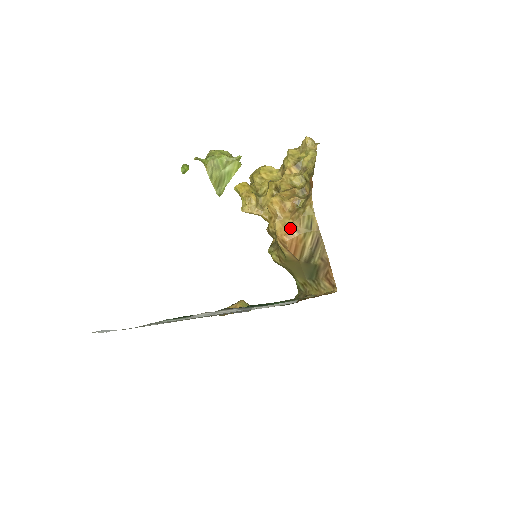
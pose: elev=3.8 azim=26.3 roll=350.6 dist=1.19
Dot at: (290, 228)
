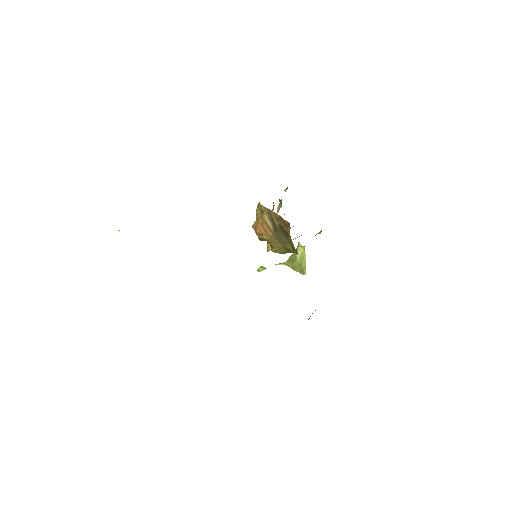
Dot at: (256, 223)
